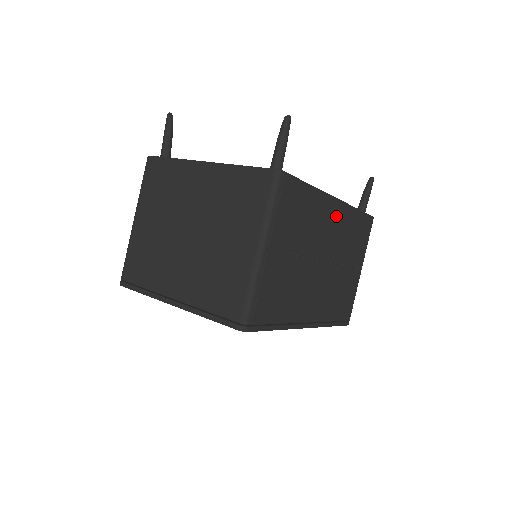
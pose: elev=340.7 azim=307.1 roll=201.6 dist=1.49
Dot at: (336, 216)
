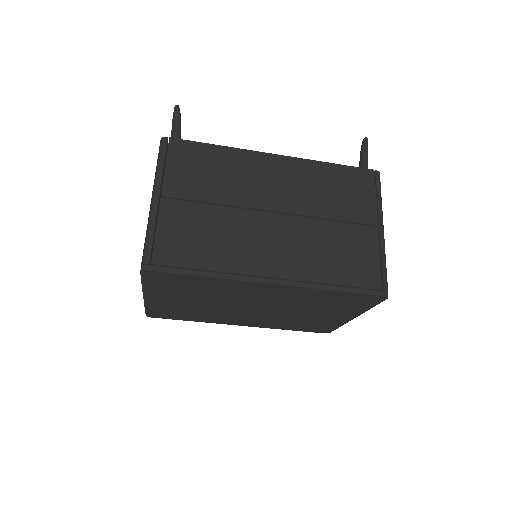
Dot at: (281, 170)
